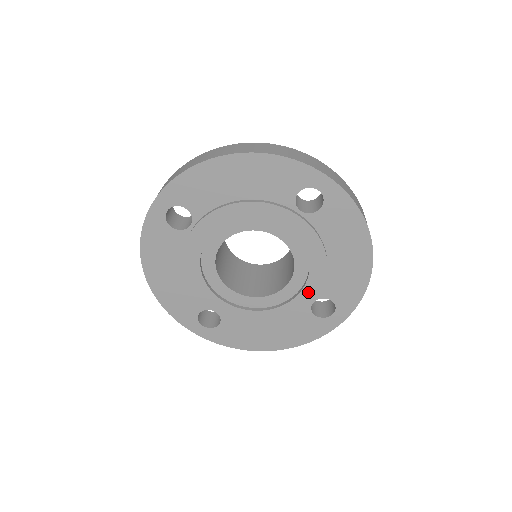
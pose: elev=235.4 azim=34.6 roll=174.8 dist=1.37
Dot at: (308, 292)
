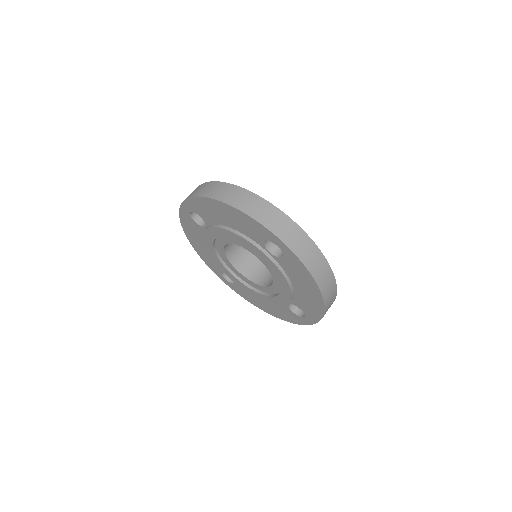
Dot at: (282, 298)
